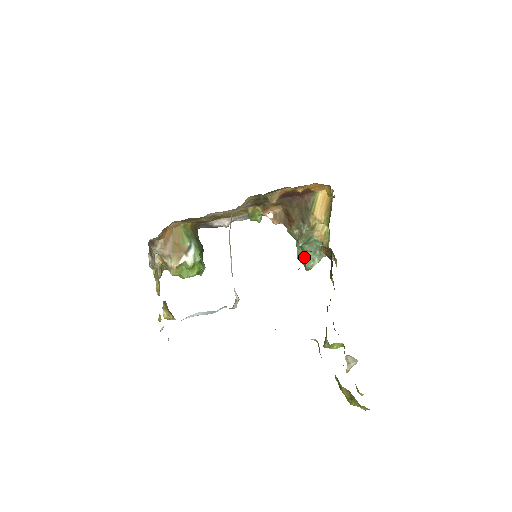
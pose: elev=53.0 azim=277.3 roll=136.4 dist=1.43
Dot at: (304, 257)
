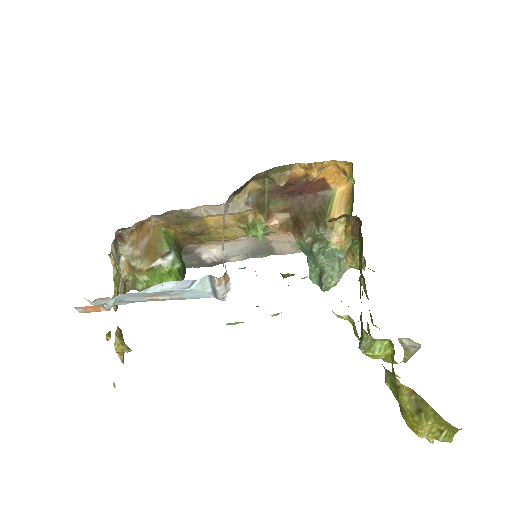
Dot at: (319, 273)
